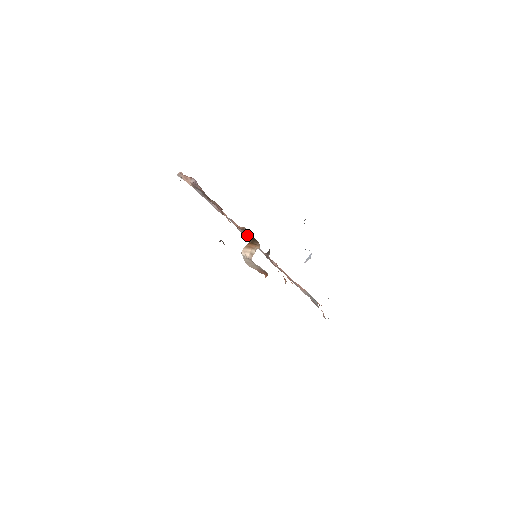
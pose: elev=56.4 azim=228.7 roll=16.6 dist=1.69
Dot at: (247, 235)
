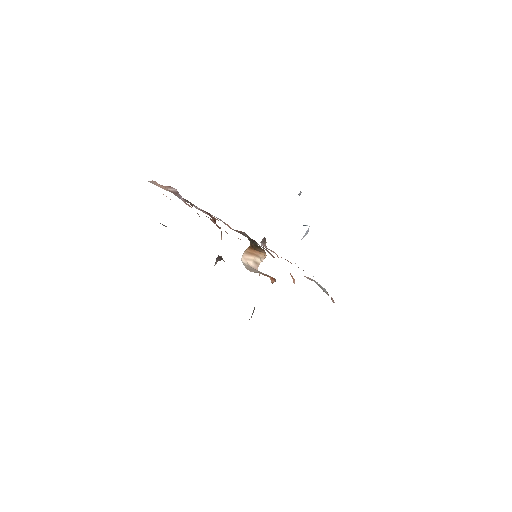
Dot at: occluded
